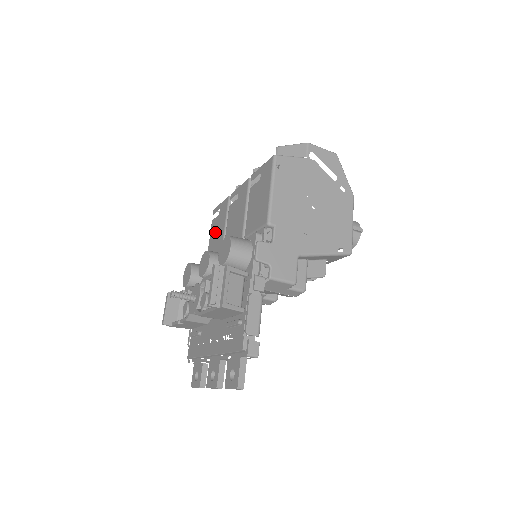
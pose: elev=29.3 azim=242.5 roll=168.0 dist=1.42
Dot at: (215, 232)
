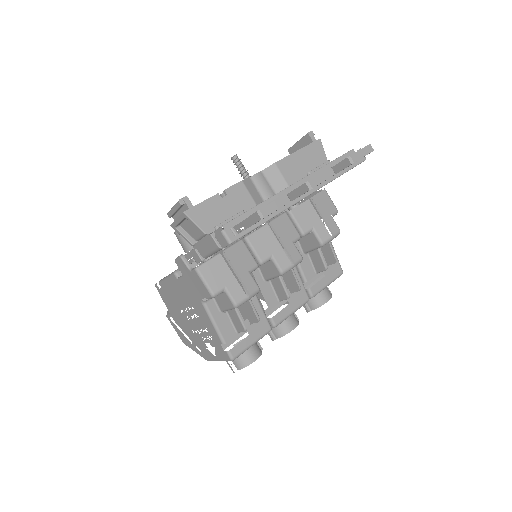
Dot at: occluded
